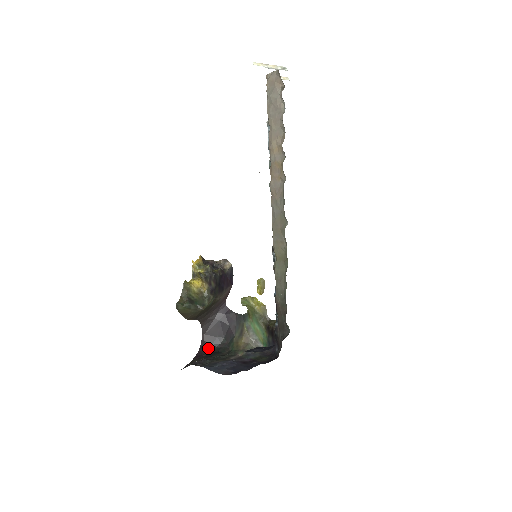
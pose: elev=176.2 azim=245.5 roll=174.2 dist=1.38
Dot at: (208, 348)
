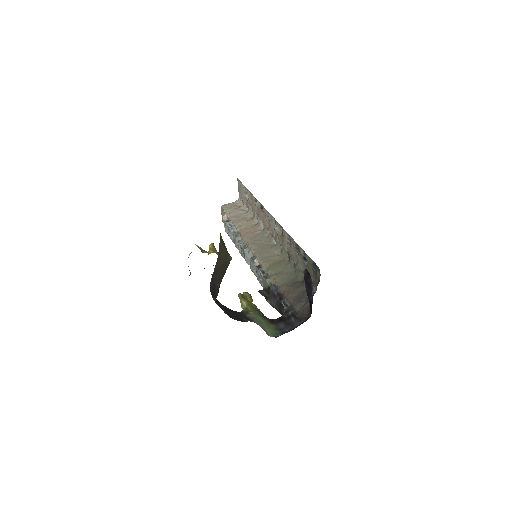
Dot at: occluded
